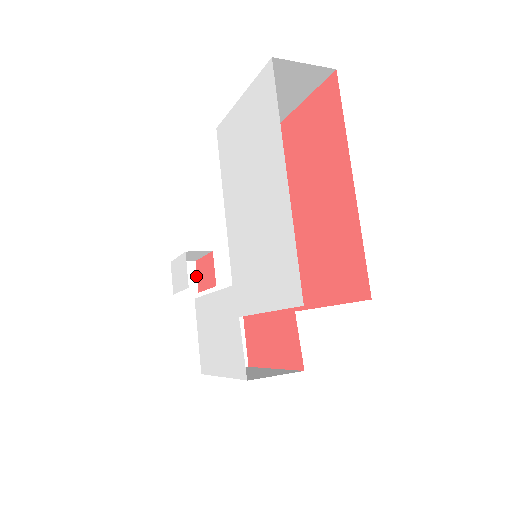
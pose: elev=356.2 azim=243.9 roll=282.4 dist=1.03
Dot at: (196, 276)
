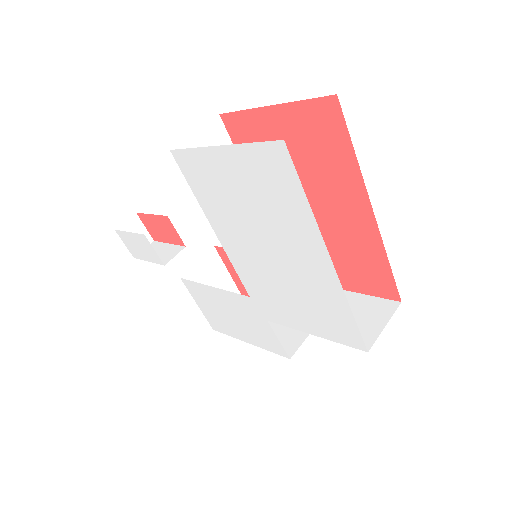
Dot at: (144, 227)
